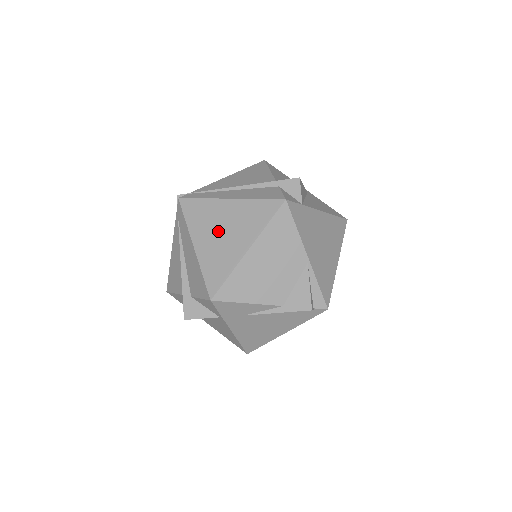
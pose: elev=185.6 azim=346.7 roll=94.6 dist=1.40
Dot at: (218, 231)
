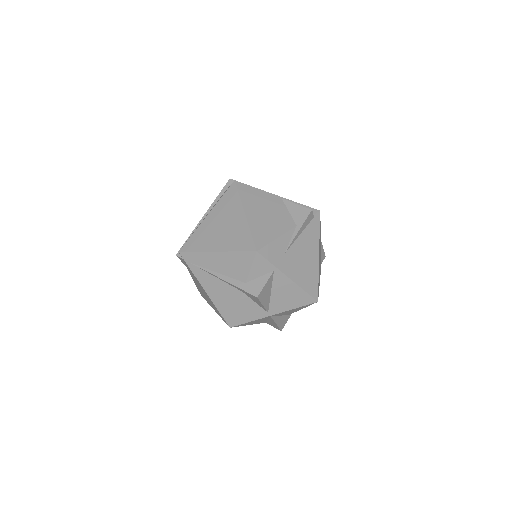
Dot at: (219, 230)
